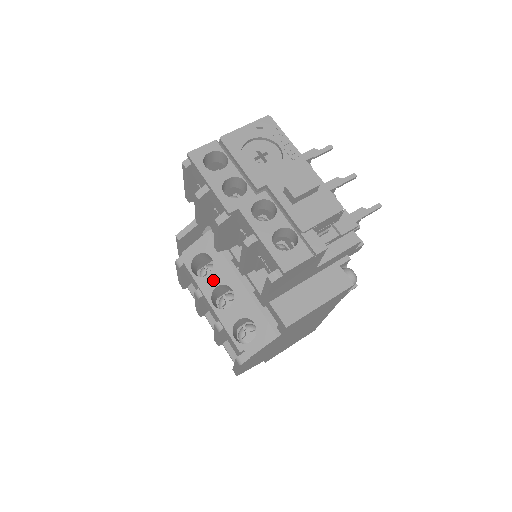
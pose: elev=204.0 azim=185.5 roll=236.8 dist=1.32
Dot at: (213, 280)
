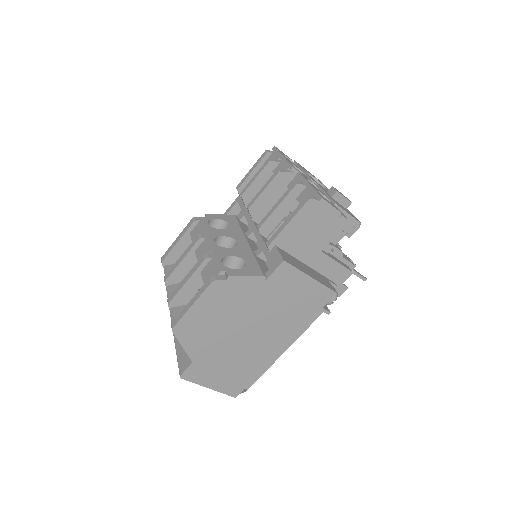
Dot at: (223, 232)
